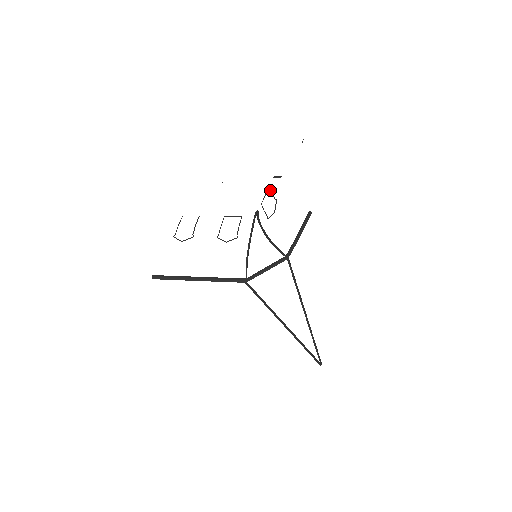
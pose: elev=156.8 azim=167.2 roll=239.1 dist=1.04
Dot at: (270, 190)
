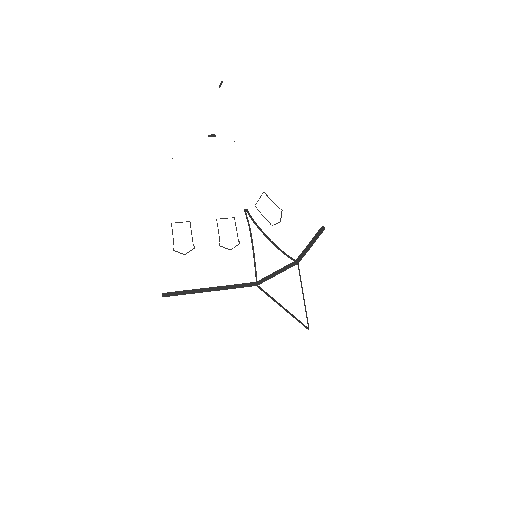
Dot at: occluded
